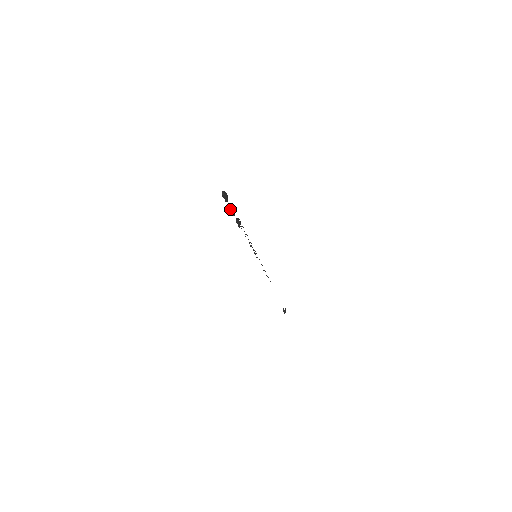
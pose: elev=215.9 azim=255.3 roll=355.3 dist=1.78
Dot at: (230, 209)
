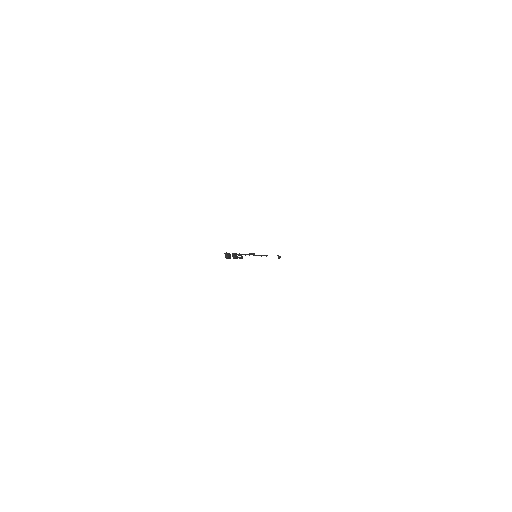
Dot at: (233, 258)
